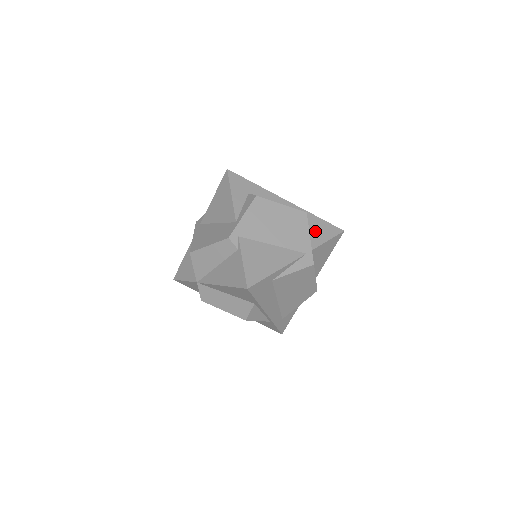
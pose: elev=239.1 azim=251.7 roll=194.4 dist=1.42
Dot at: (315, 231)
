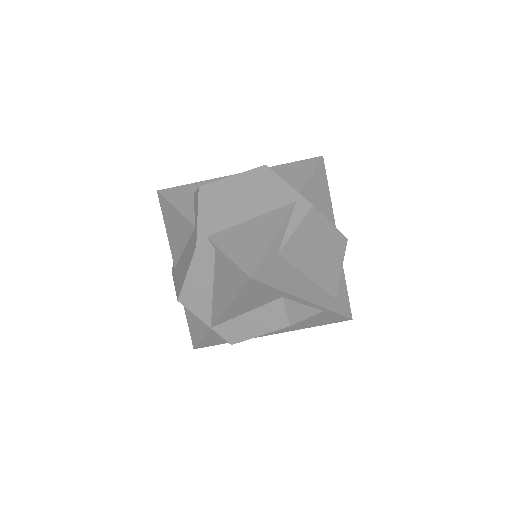
Dot at: (290, 177)
